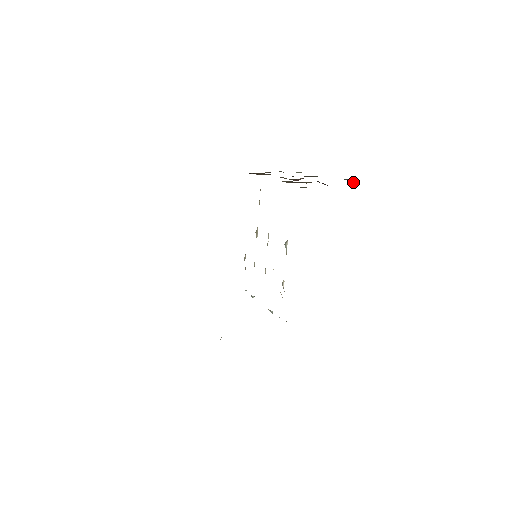
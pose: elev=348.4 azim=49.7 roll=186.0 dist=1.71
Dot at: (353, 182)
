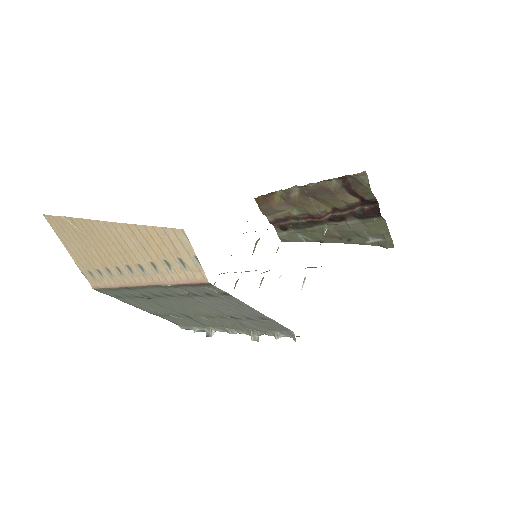
Dot at: (387, 243)
